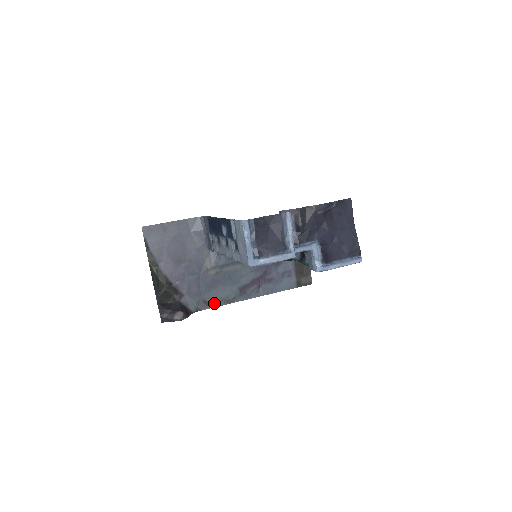
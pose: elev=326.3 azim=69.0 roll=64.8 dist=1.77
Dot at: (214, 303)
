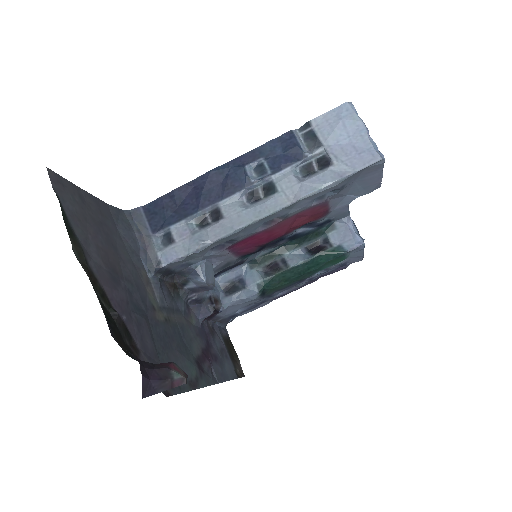
Dot at: occluded
